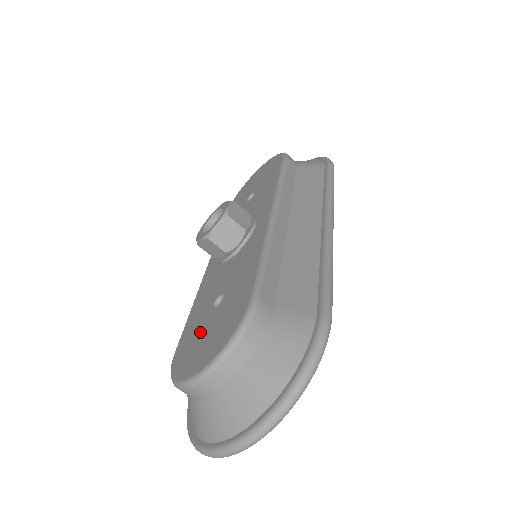
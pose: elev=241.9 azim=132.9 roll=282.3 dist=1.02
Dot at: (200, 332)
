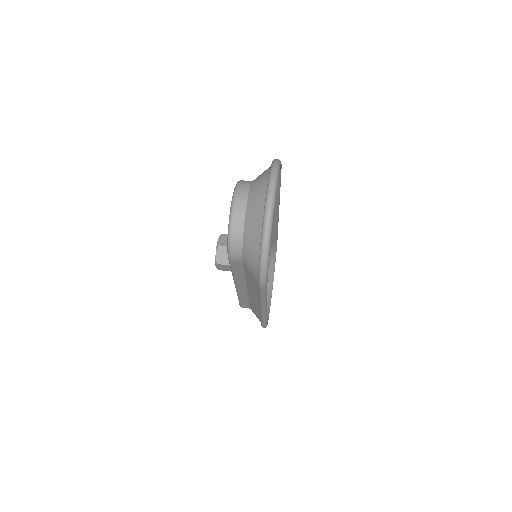
Dot at: occluded
